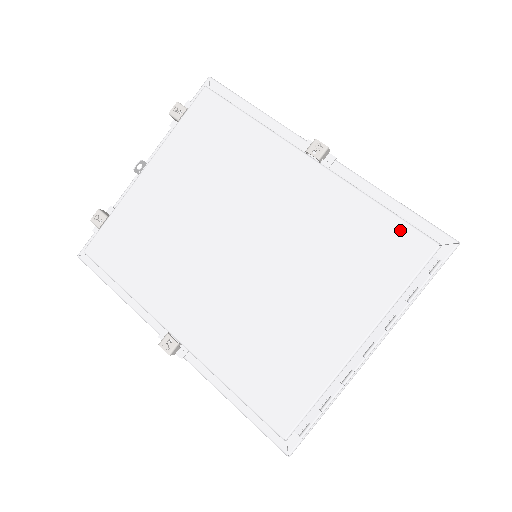
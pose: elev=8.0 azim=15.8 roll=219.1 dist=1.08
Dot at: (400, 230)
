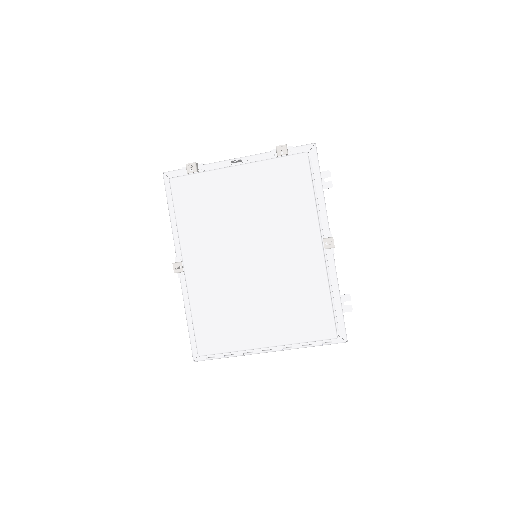
Dot at: (328, 316)
